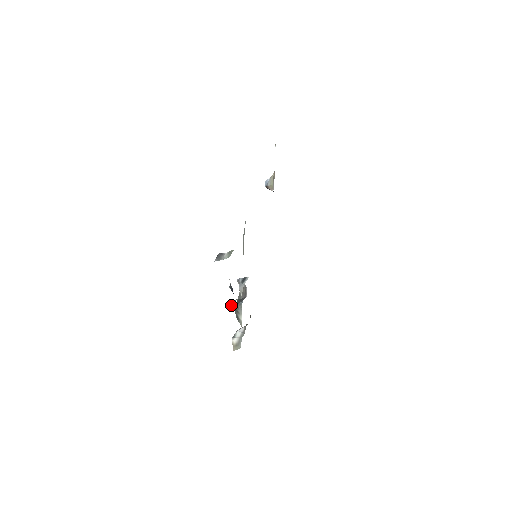
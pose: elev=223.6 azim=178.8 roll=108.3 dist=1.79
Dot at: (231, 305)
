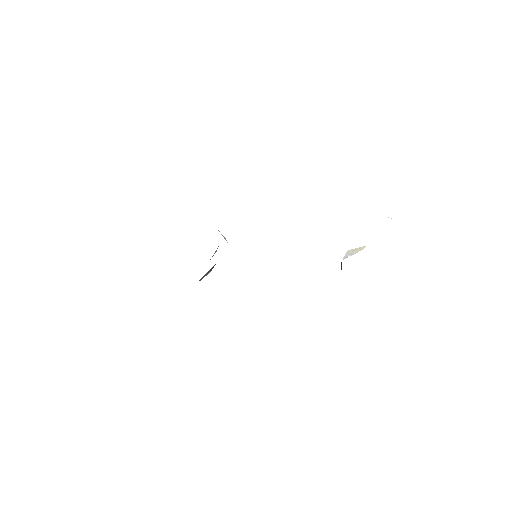
Dot at: occluded
